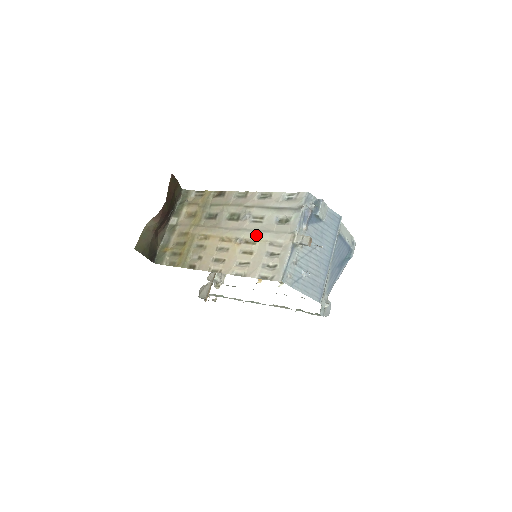
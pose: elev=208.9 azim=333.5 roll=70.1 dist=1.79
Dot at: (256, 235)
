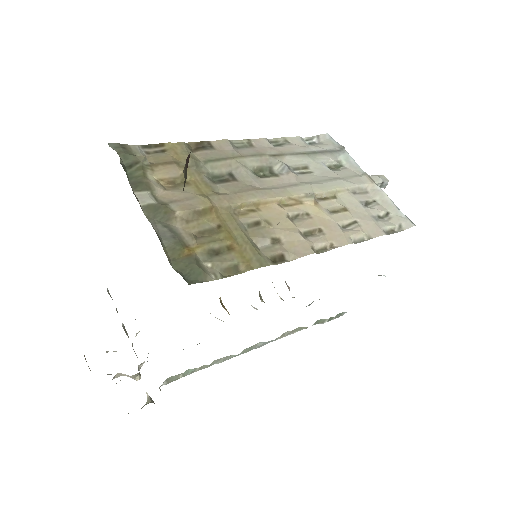
Dot at: (328, 185)
